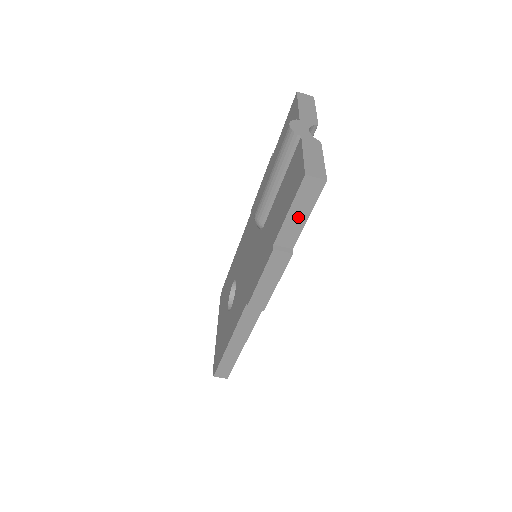
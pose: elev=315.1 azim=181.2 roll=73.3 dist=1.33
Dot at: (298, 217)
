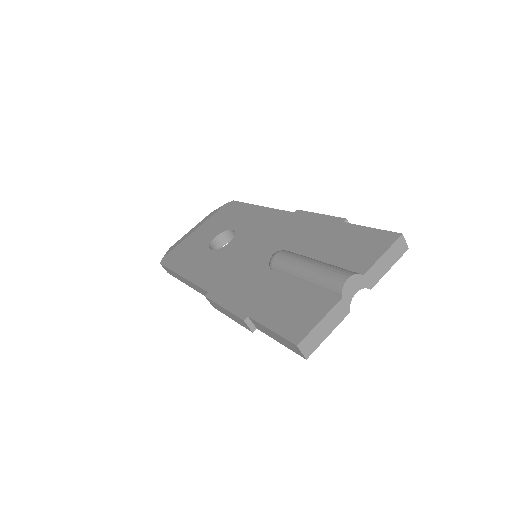
Dot at: (274, 336)
